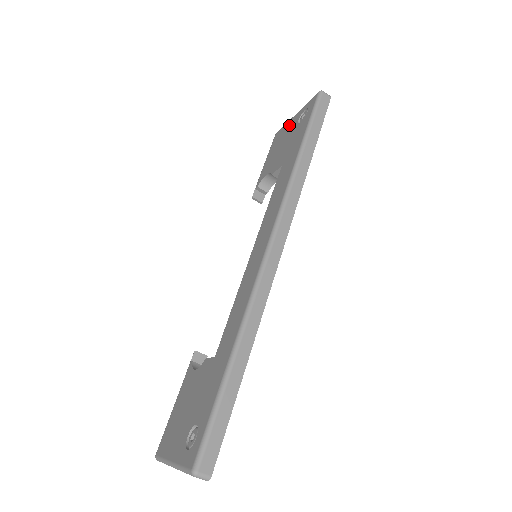
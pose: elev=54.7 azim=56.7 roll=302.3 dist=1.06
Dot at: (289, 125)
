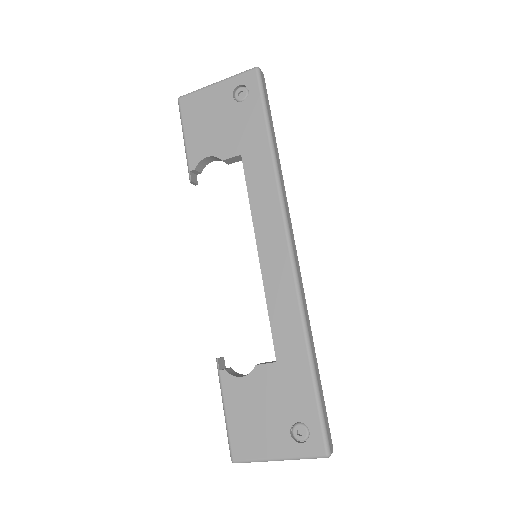
Dot at: (212, 96)
